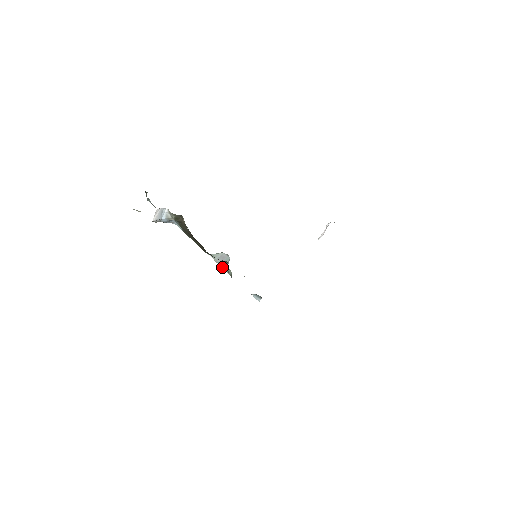
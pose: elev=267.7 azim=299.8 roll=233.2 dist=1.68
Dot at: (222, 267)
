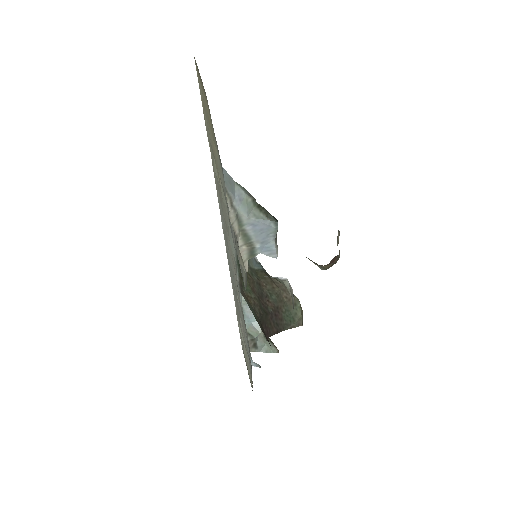
Dot at: (245, 318)
